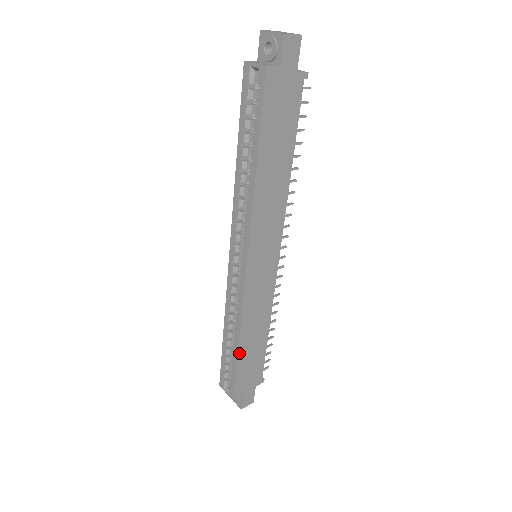
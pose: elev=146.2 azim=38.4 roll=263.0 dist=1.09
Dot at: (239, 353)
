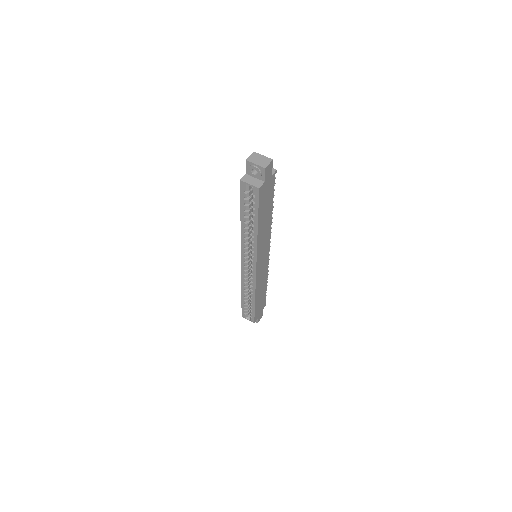
Dot at: (255, 303)
